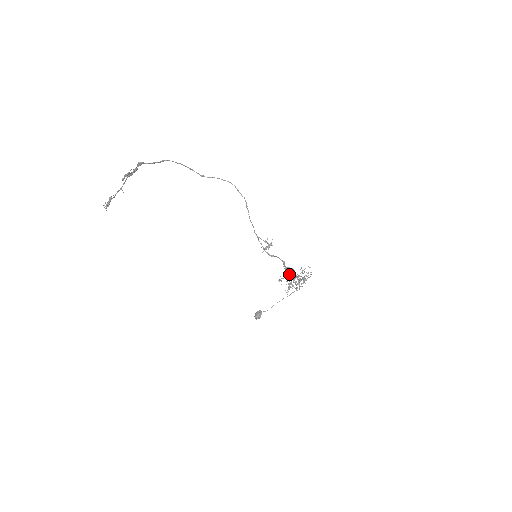
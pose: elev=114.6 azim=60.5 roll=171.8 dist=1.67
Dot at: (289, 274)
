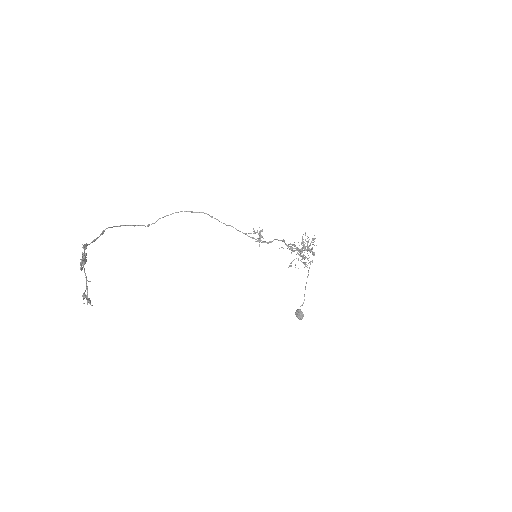
Dot at: (296, 249)
